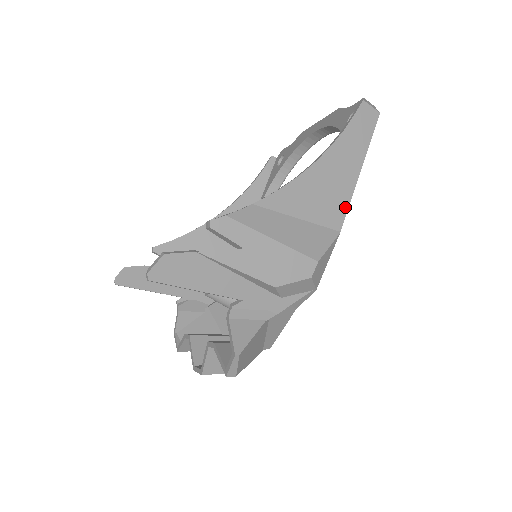
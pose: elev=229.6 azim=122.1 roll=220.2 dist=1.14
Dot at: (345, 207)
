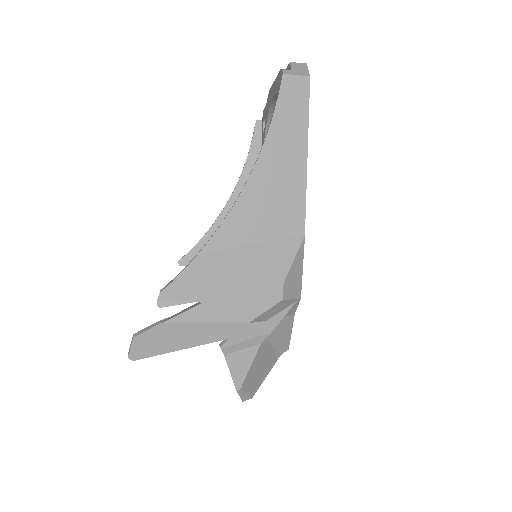
Dot at: (302, 206)
